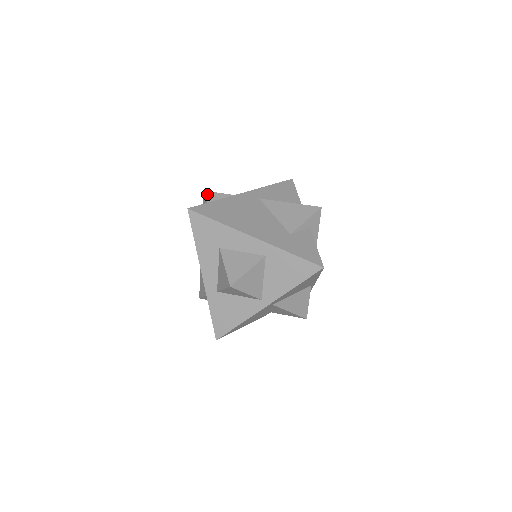
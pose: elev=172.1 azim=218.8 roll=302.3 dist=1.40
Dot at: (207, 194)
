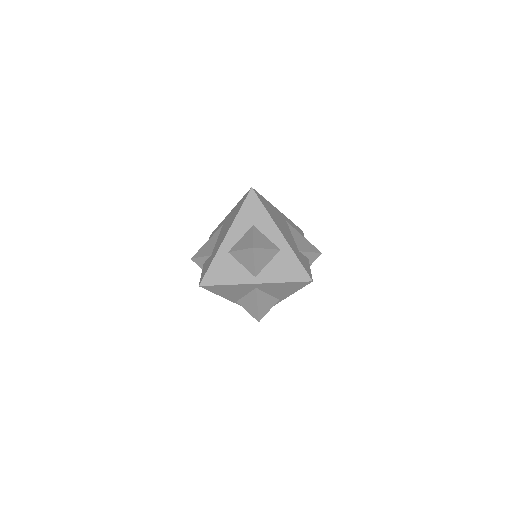
Dot at: occluded
